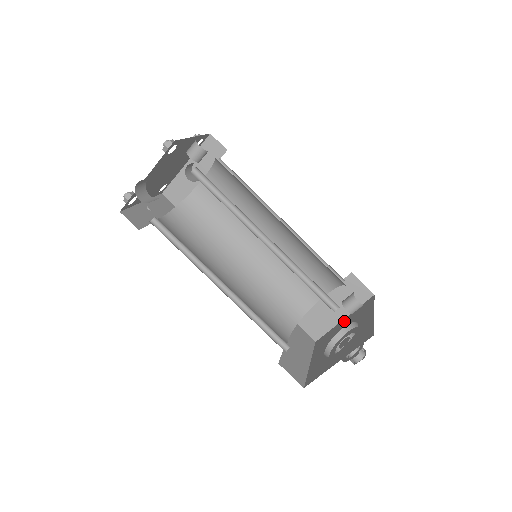
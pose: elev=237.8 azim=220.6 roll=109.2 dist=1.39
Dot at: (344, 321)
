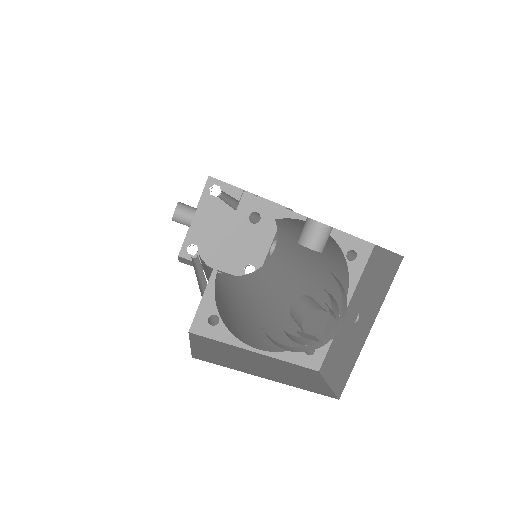
Dot at: occluded
